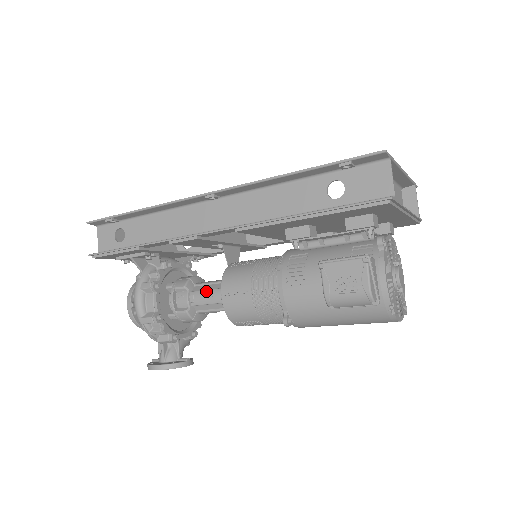
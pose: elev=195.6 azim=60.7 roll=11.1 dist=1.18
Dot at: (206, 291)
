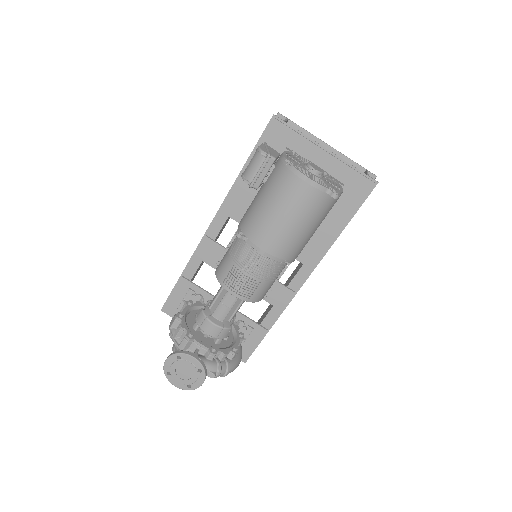
Dot at: occluded
